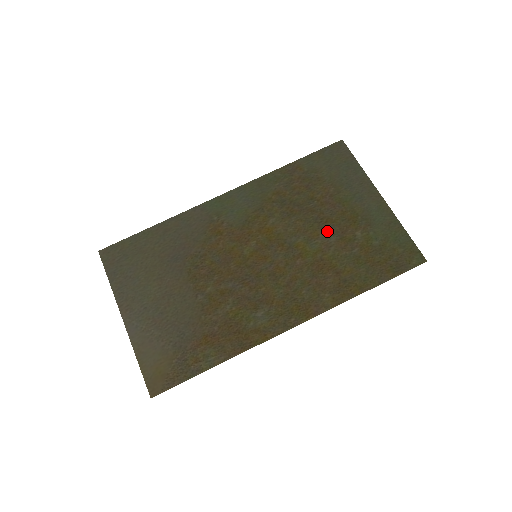
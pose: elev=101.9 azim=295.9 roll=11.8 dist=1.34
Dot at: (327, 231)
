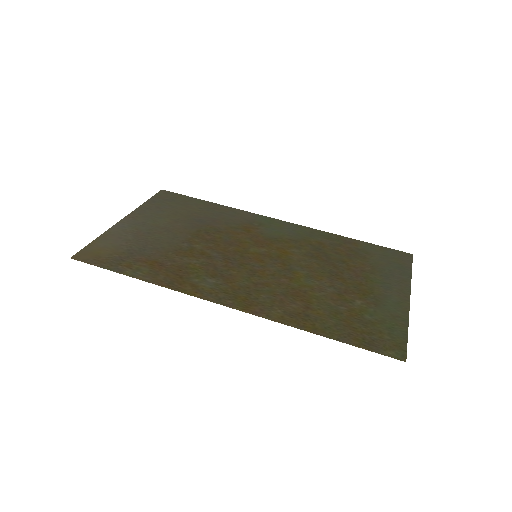
Dot at: (332, 283)
